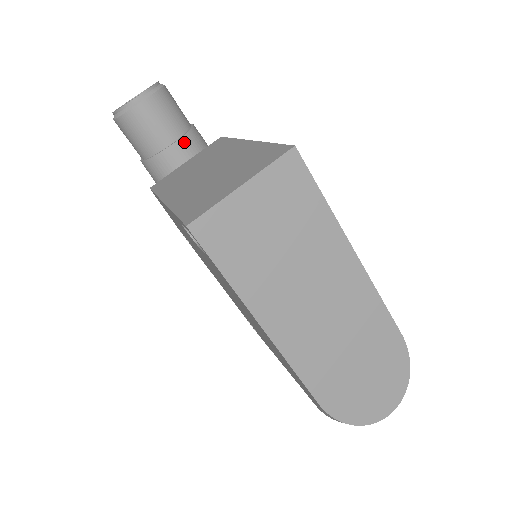
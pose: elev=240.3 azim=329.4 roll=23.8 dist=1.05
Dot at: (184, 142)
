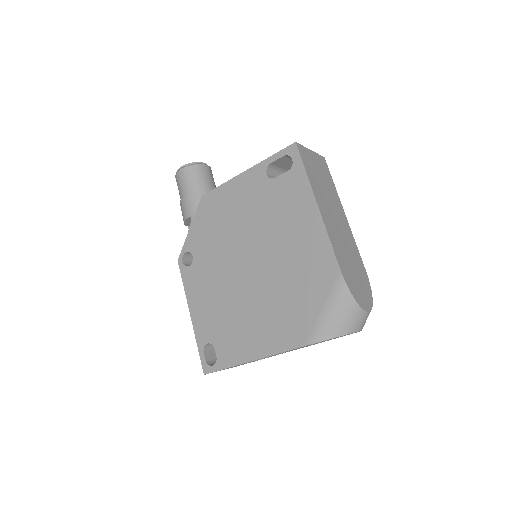
Dot at: occluded
